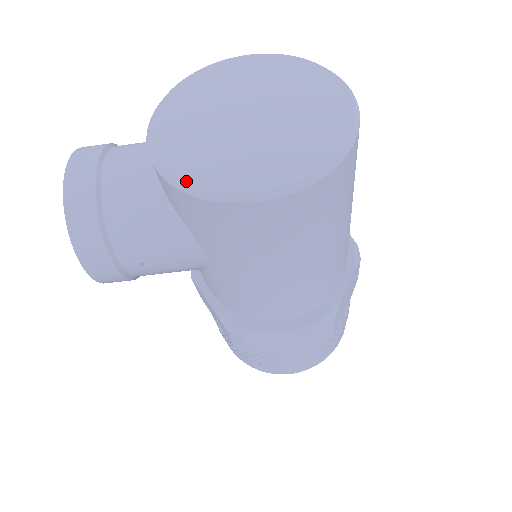
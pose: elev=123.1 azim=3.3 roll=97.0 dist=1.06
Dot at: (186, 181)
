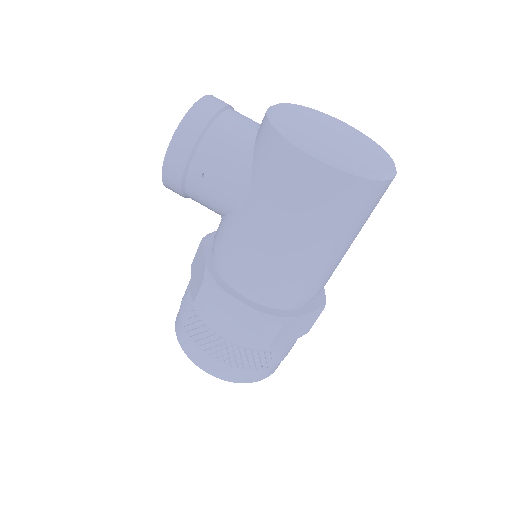
Dot at: (283, 127)
